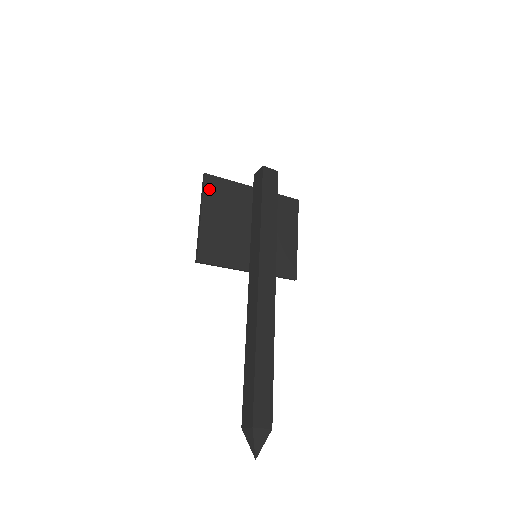
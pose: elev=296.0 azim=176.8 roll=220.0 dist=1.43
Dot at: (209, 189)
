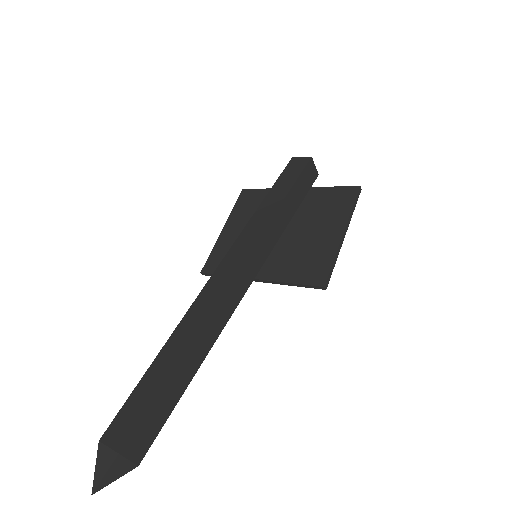
Dot at: (241, 202)
